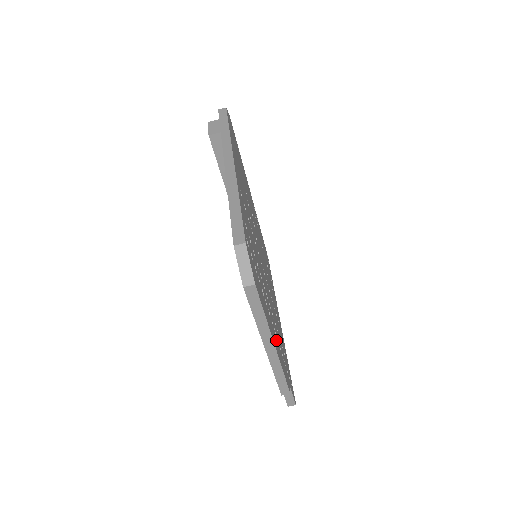
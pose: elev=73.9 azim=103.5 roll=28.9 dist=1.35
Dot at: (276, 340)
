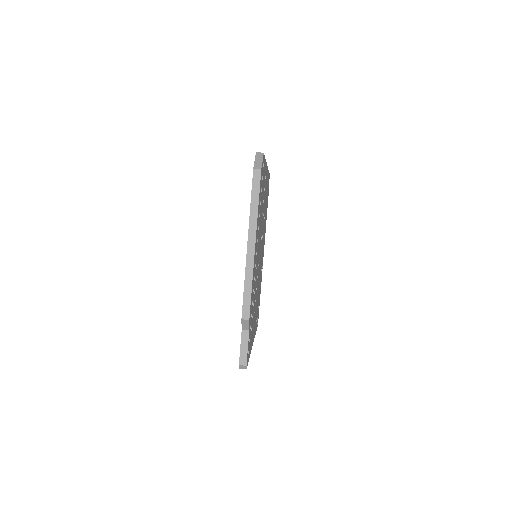
Dot at: occluded
